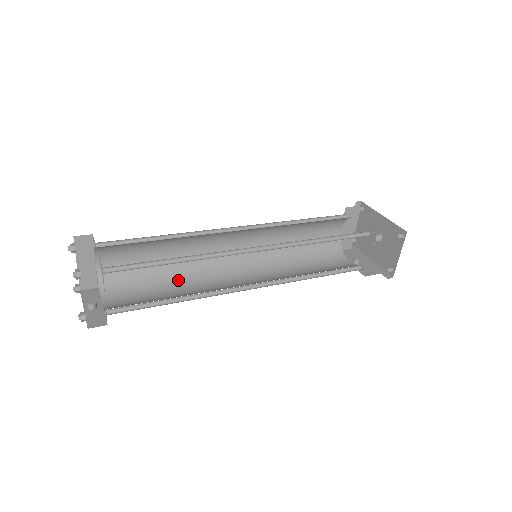
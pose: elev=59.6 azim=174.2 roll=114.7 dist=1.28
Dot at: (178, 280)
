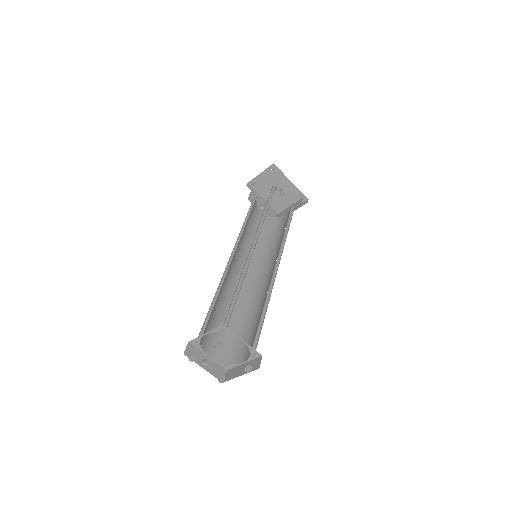
Dot at: (221, 299)
